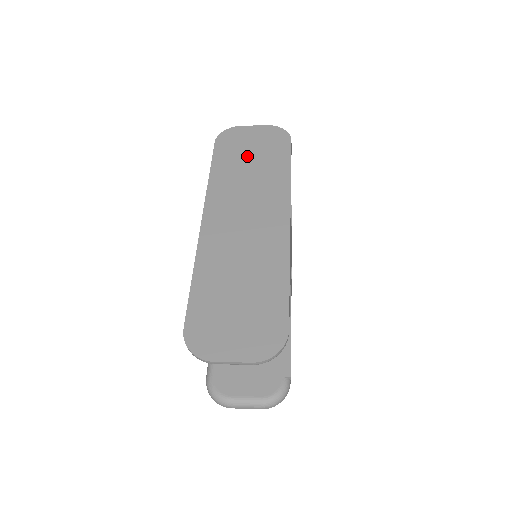
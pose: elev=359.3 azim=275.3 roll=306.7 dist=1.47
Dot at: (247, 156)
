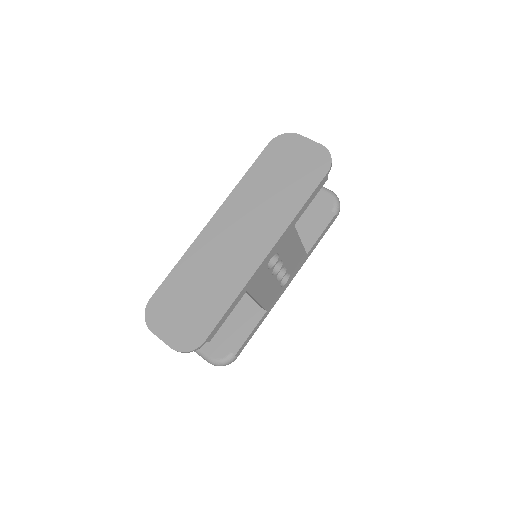
Dot at: (282, 172)
